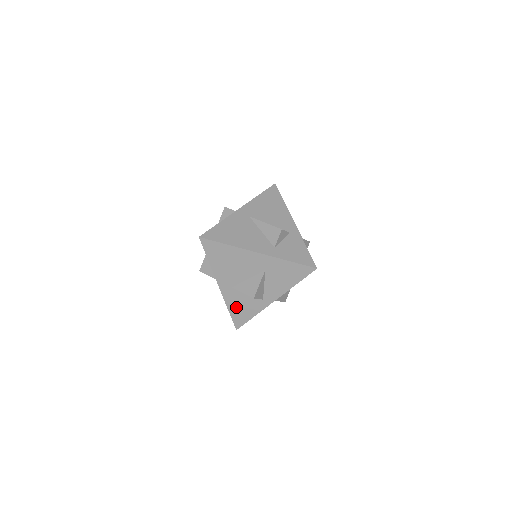
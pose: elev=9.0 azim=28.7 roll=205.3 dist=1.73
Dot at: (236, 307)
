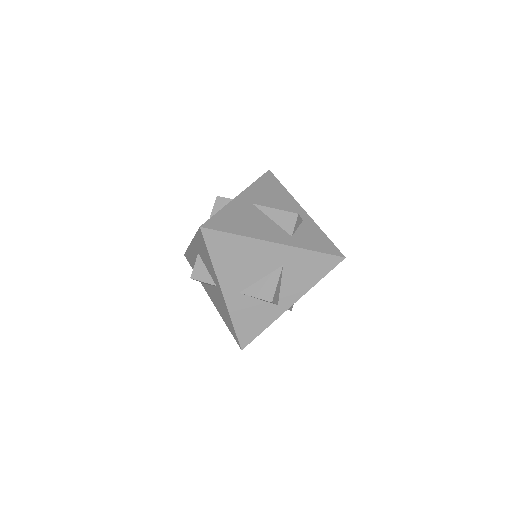
Dot at: (243, 319)
